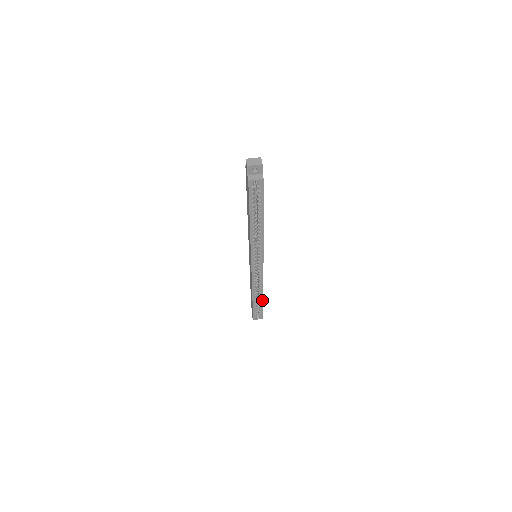
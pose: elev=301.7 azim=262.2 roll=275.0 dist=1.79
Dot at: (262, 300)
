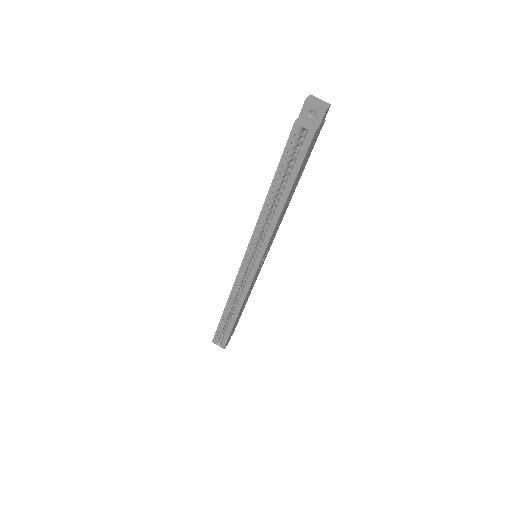
Dot at: (234, 322)
